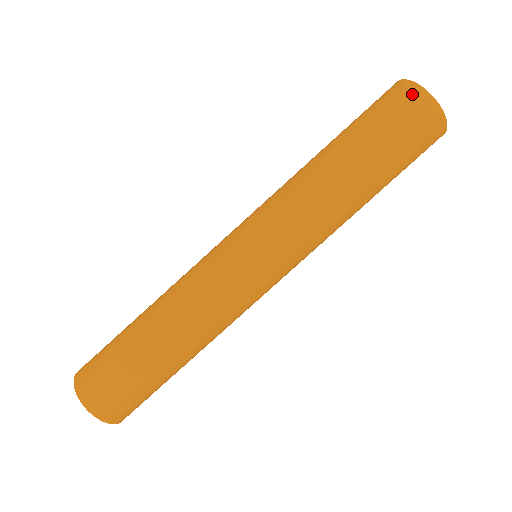
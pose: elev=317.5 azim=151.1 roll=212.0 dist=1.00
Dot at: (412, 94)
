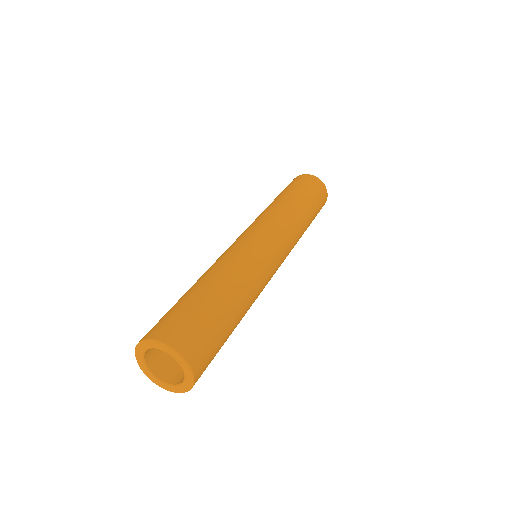
Dot at: (308, 177)
